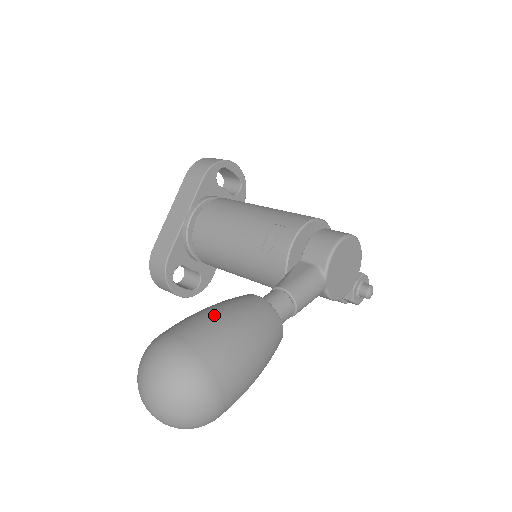
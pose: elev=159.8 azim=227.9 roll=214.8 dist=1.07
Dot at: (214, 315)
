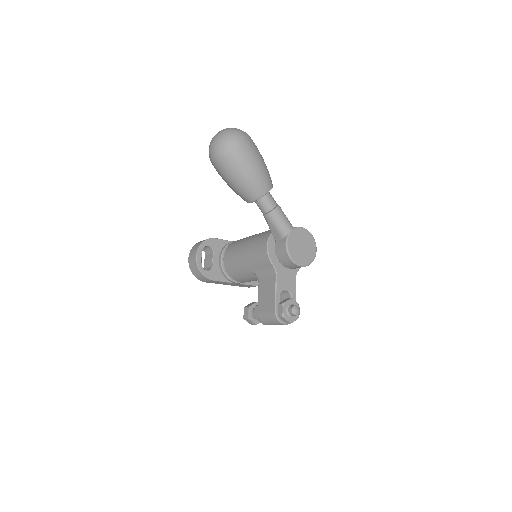
Dot at: occluded
